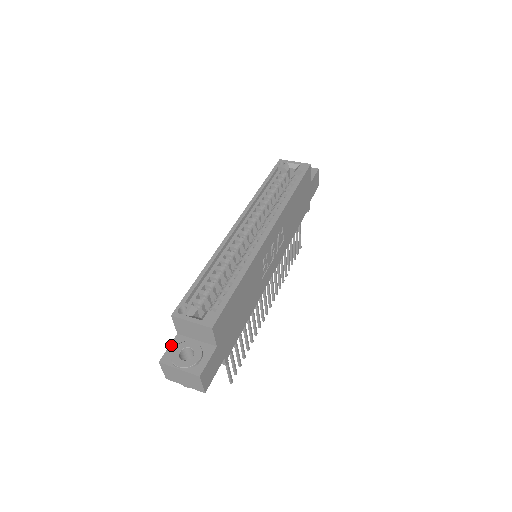
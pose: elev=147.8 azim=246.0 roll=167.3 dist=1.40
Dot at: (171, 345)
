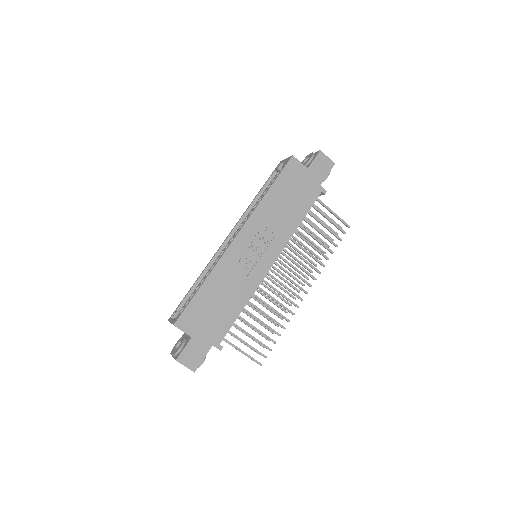
Dot at: occluded
